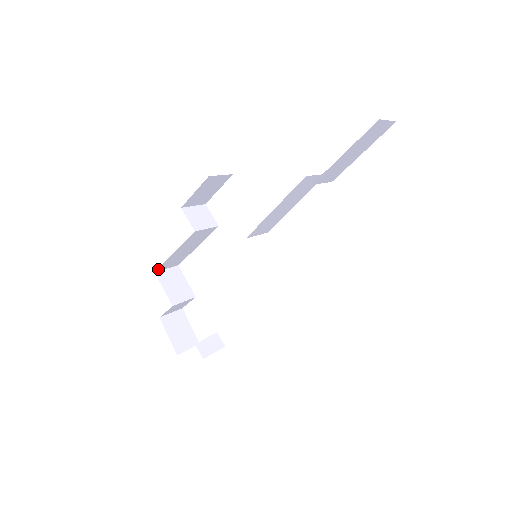
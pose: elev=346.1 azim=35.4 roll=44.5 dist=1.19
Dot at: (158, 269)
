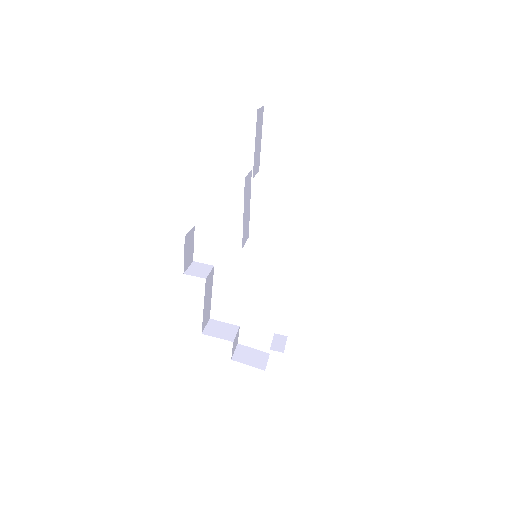
Dot at: (202, 329)
